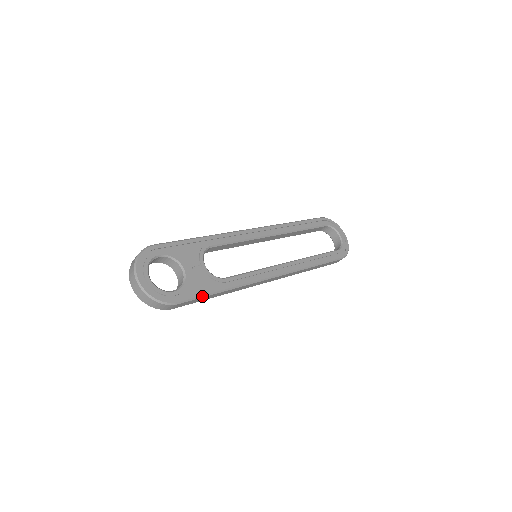
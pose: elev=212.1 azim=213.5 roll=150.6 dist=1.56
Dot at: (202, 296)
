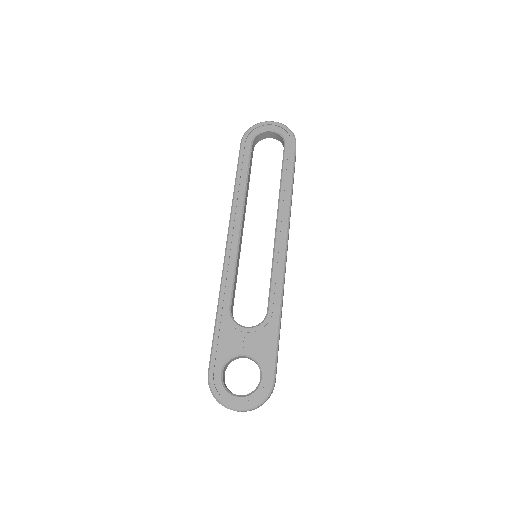
Dot at: (277, 349)
